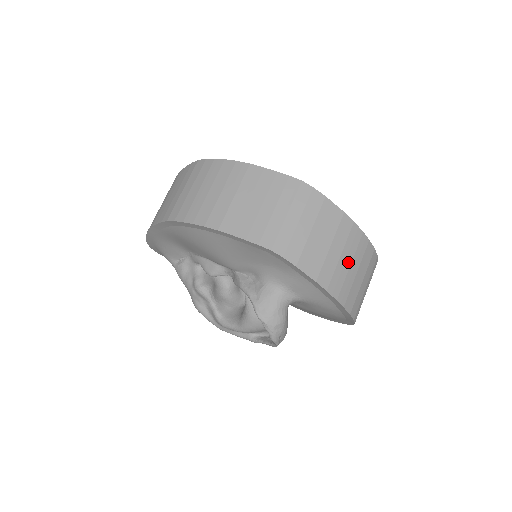
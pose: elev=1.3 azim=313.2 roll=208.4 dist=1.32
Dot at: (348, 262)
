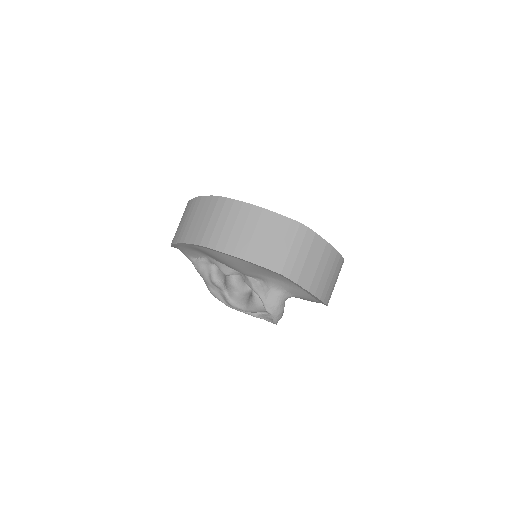
Dot at: (328, 274)
